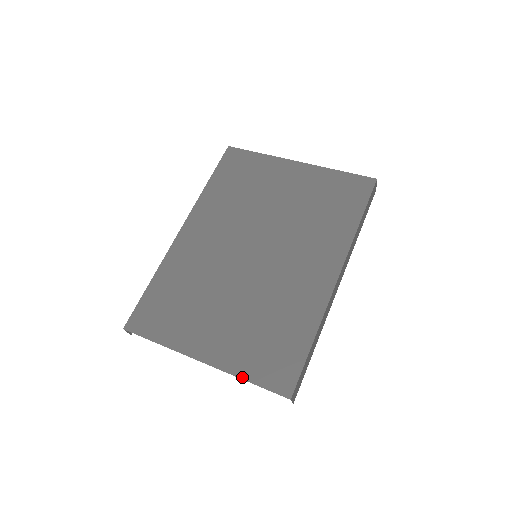
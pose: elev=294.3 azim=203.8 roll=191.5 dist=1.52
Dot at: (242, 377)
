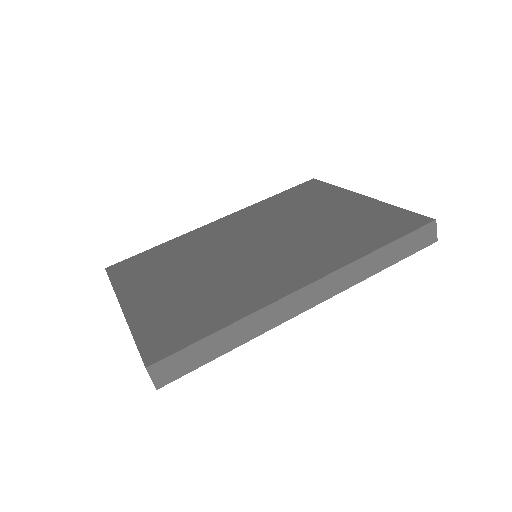
Dot at: (133, 331)
